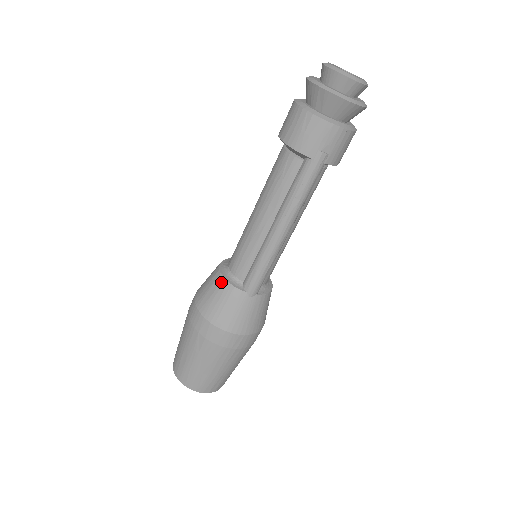
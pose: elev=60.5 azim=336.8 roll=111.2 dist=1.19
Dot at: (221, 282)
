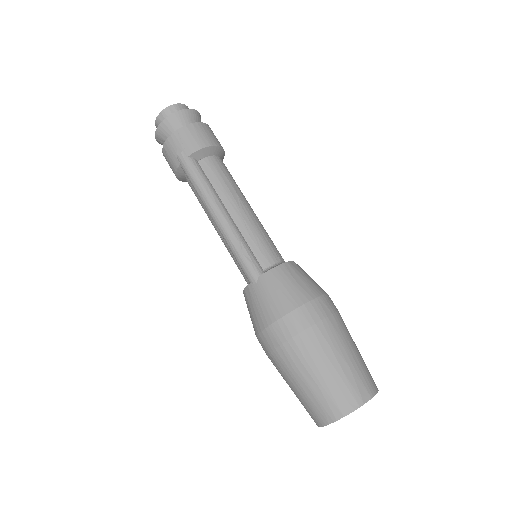
Dot at: occluded
